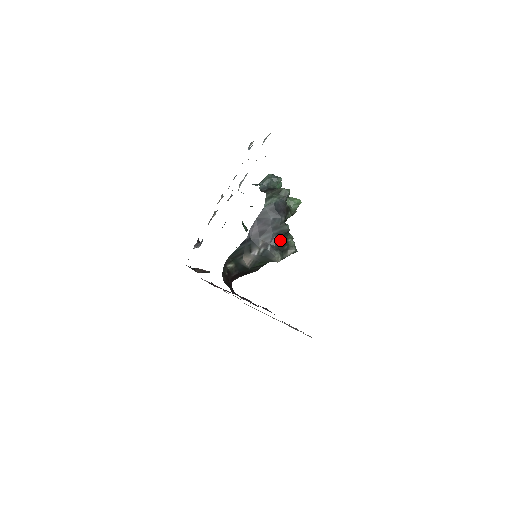
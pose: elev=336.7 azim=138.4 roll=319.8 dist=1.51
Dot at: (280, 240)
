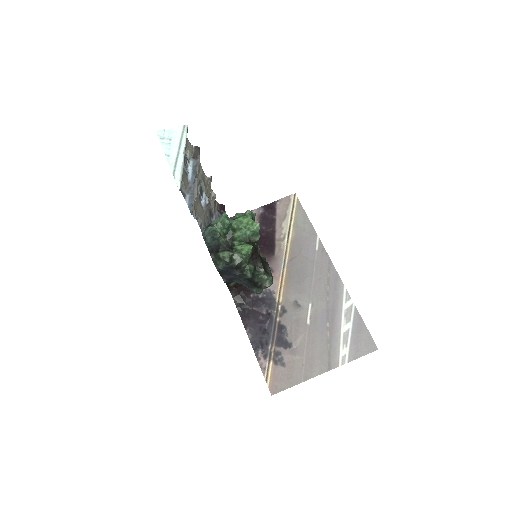
Dot at: (250, 282)
